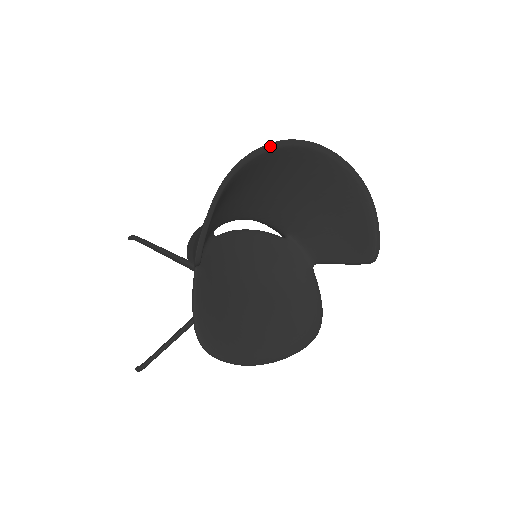
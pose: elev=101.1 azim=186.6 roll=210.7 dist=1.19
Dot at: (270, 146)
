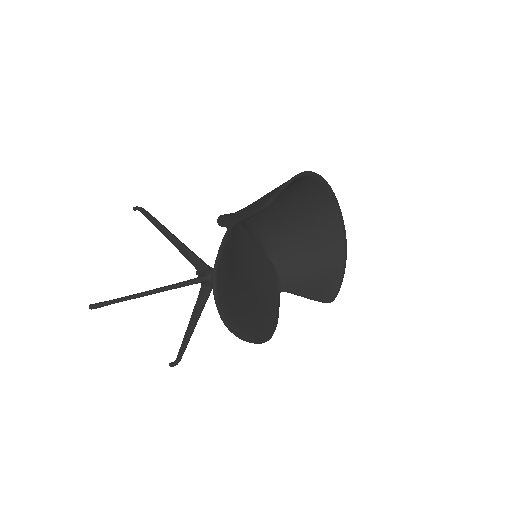
Dot at: (322, 179)
